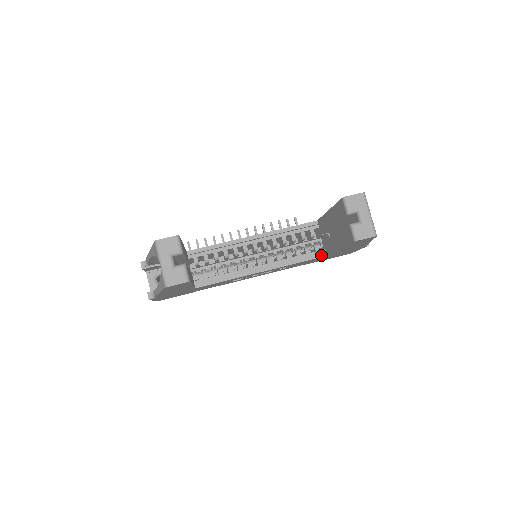
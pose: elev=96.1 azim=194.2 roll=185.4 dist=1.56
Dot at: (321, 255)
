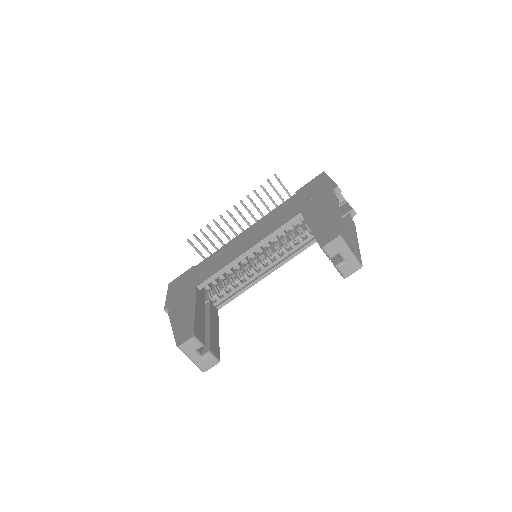
Dot at: (314, 241)
